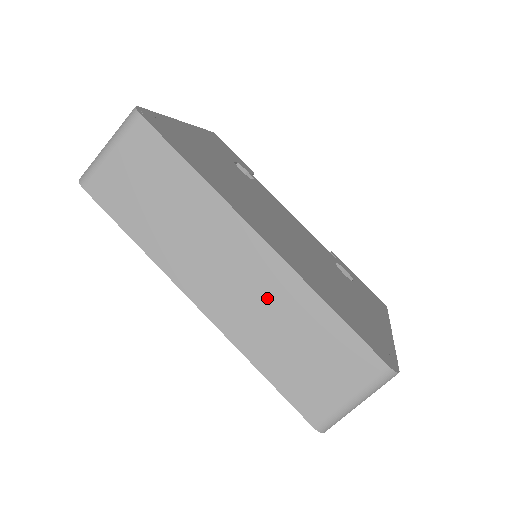
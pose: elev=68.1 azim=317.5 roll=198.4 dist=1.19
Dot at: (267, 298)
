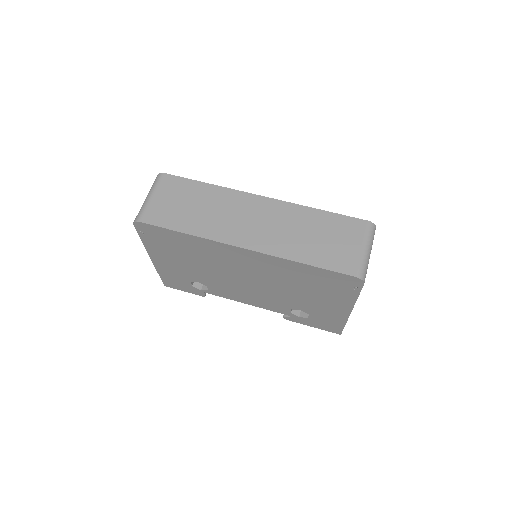
Dot at: (283, 222)
